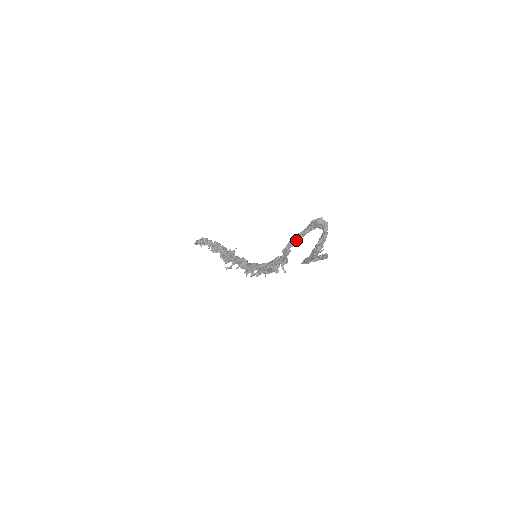
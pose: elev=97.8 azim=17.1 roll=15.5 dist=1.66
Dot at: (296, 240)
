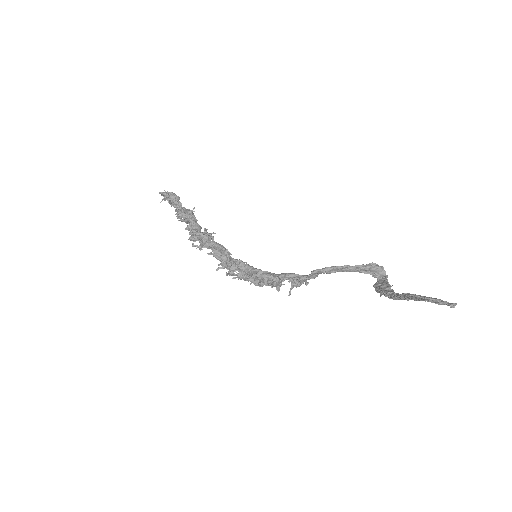
Dot at: (337, 270)
